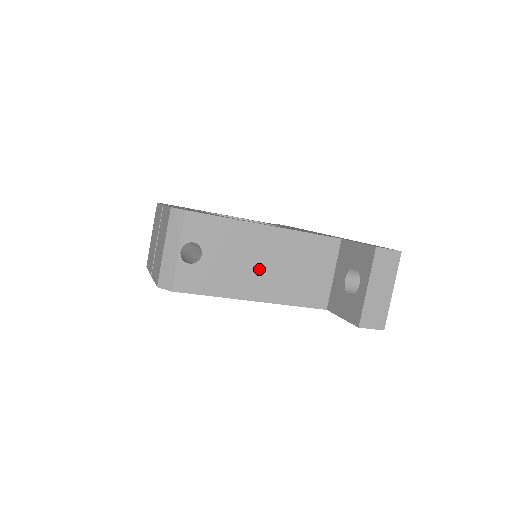
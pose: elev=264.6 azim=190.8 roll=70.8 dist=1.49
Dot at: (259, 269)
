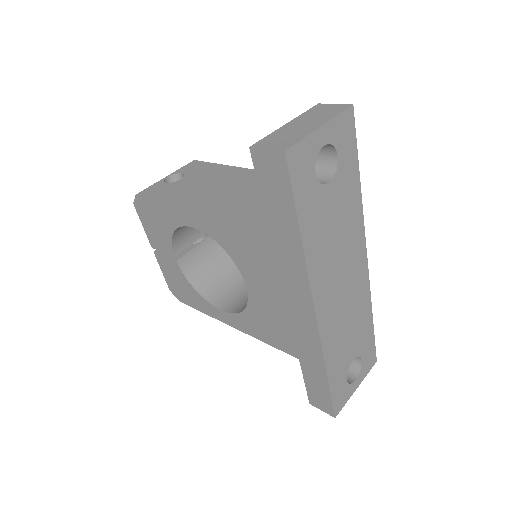
Dot at: (219, 192)
